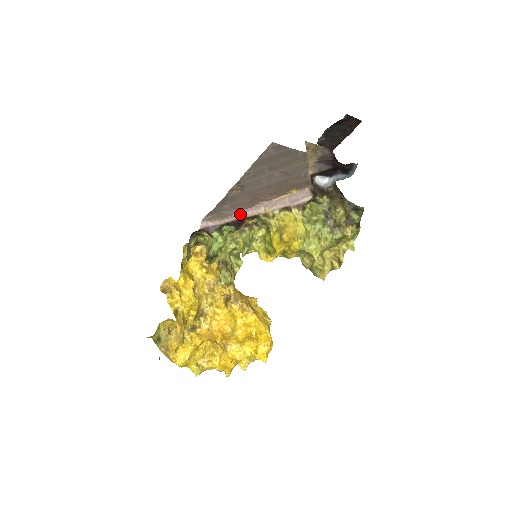
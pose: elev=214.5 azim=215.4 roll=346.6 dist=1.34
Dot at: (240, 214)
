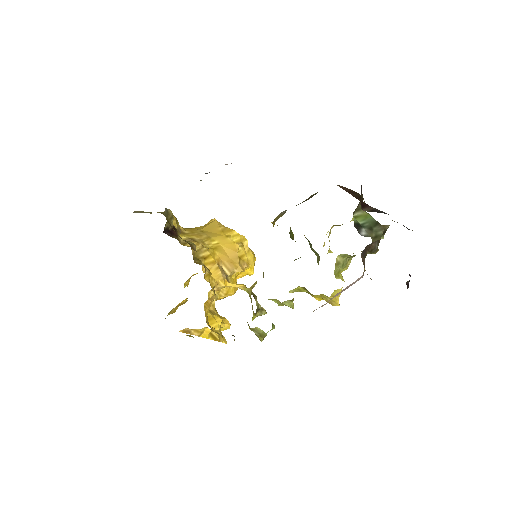
Dot at: occluded
